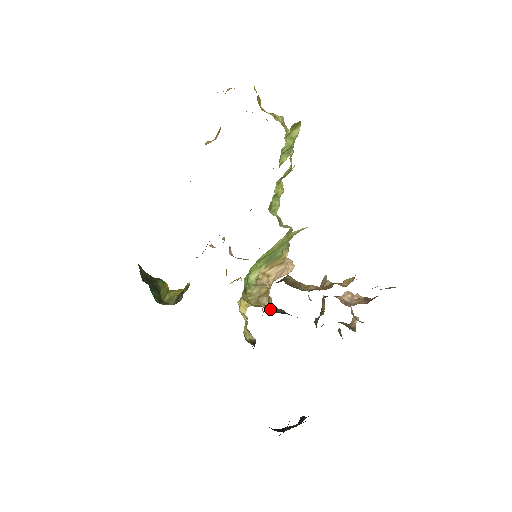
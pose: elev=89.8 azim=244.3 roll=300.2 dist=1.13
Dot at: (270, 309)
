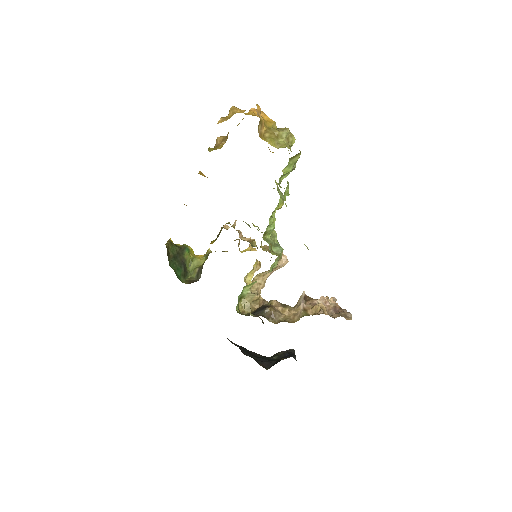
Dot at: occluded
